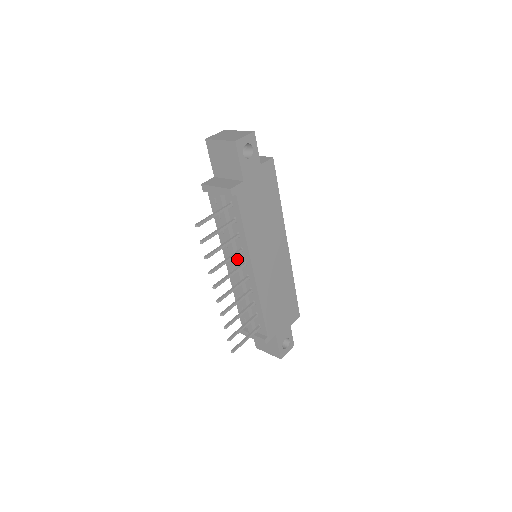
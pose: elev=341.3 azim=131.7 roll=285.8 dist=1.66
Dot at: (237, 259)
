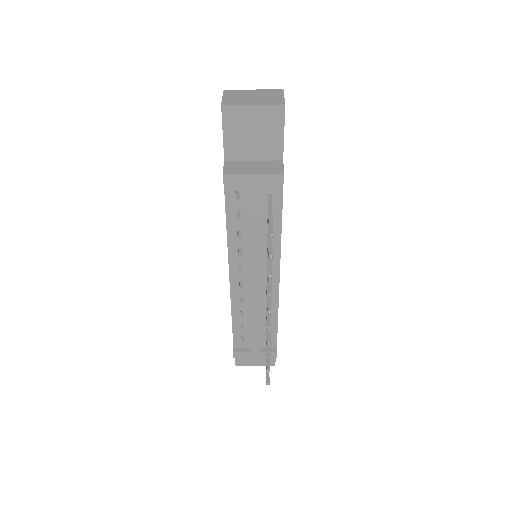
Dot at: (259, 266)
